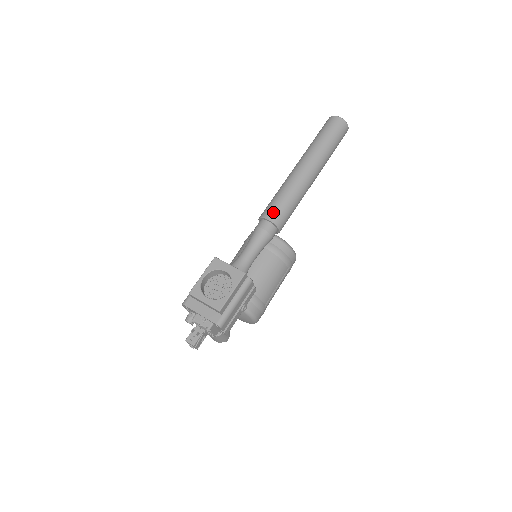
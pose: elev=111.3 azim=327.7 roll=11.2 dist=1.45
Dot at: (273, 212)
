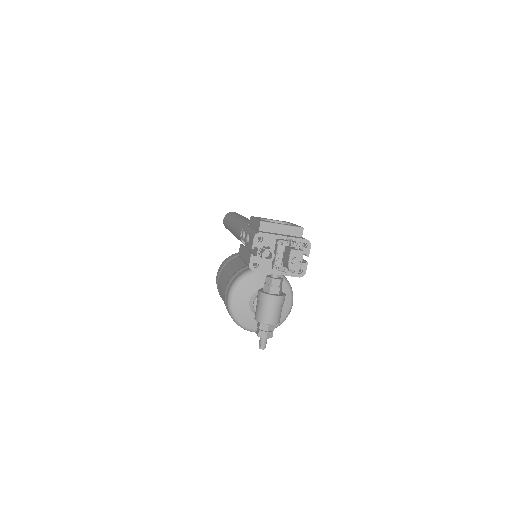
Dot at: occluded
